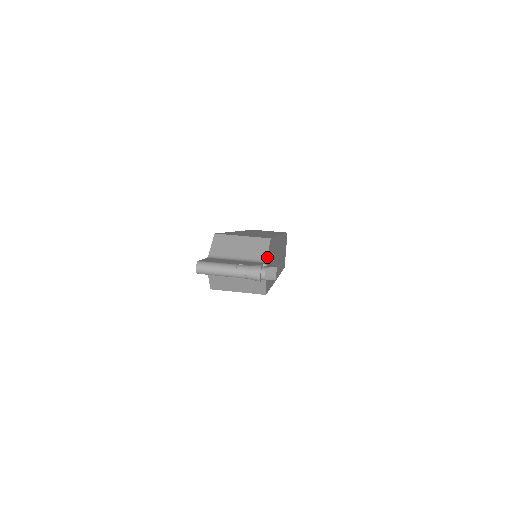
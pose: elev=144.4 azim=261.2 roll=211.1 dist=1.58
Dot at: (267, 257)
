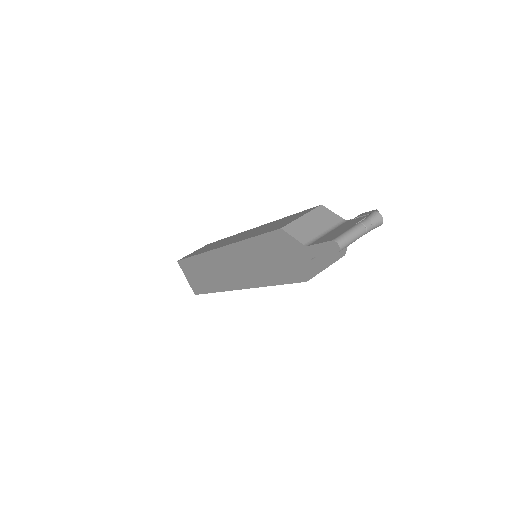
Dot at: (340, 217)
